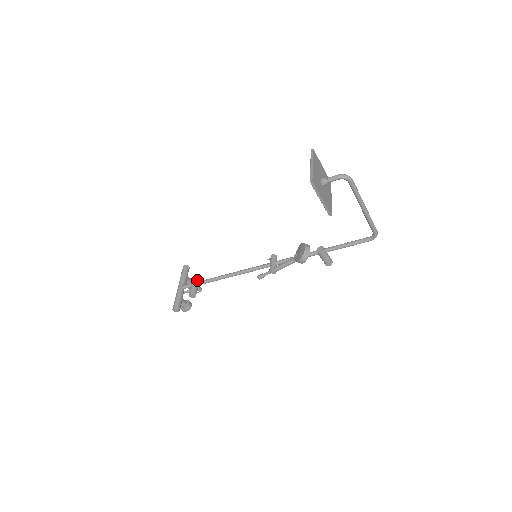
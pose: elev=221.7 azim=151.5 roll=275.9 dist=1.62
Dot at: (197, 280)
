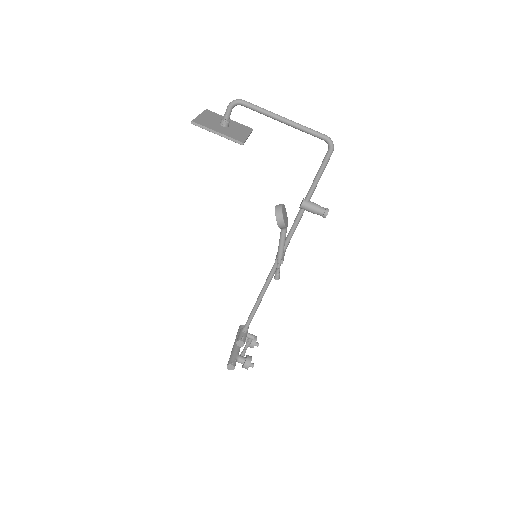
Dot at: occluded
